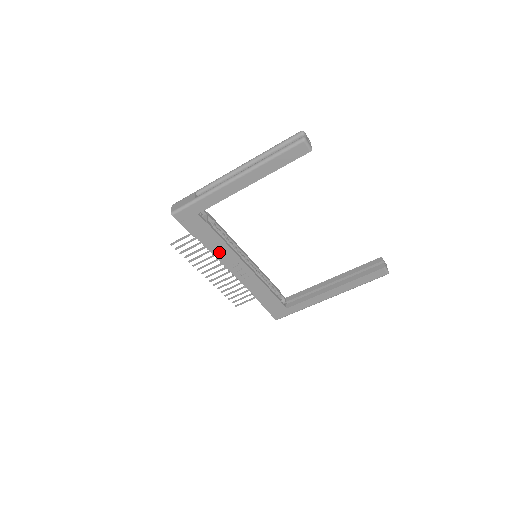
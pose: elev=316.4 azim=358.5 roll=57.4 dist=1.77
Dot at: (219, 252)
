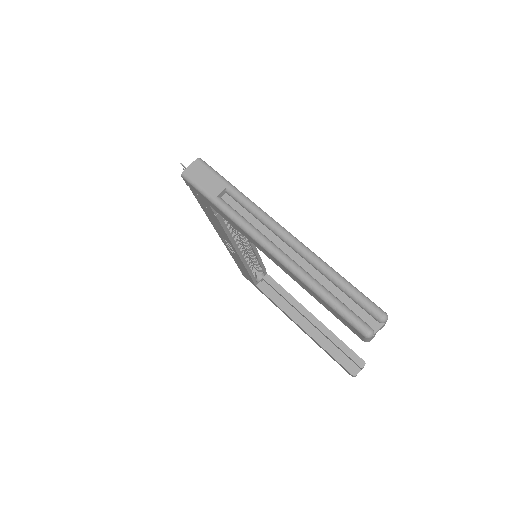
Dot at: (217, 228)
